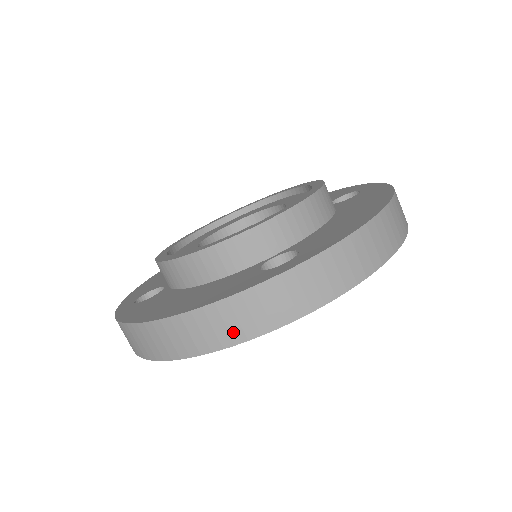
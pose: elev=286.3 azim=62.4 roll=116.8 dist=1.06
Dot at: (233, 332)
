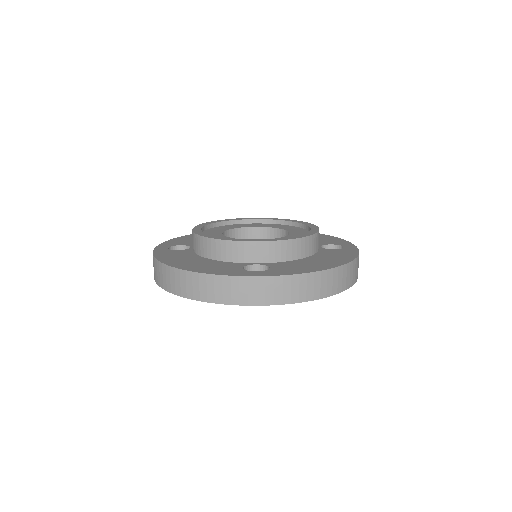
Dot at: (209, 295)
